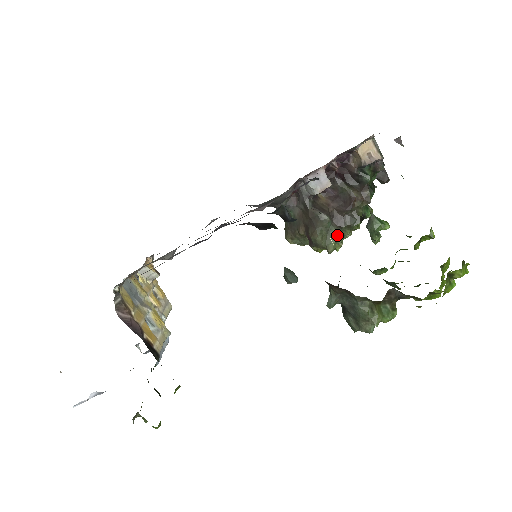
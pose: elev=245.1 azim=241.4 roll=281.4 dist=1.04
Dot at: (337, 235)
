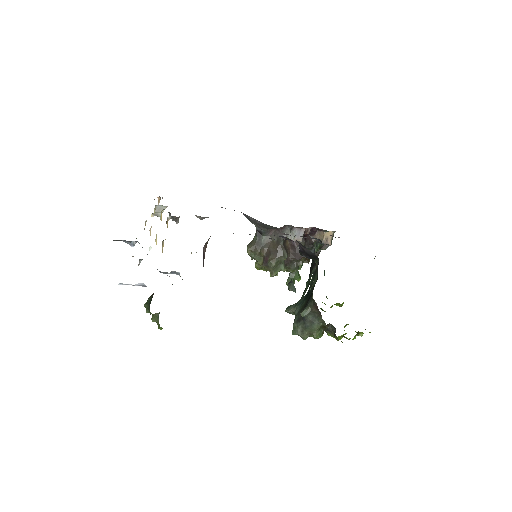
Dot at: (283, 269)
